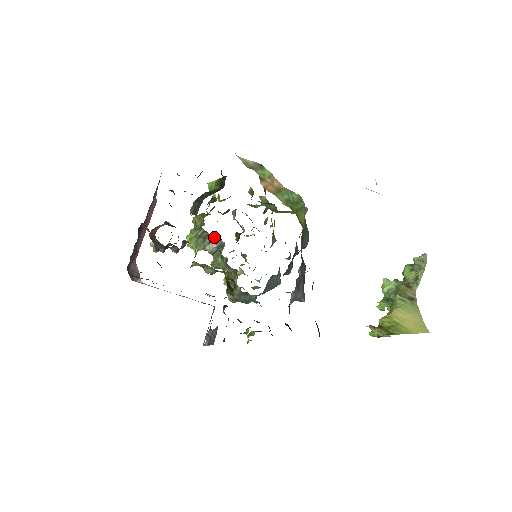
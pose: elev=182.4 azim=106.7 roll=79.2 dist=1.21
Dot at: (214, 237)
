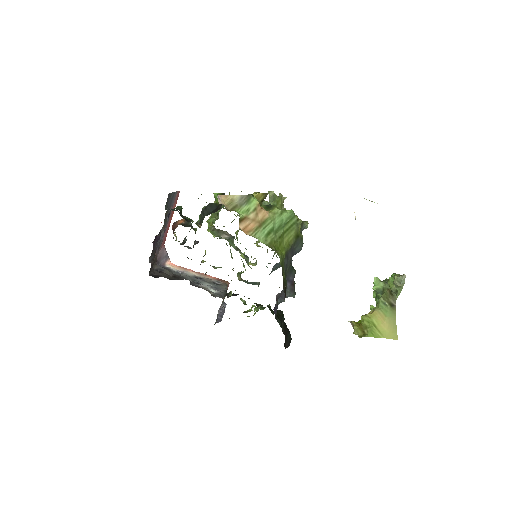
Dot at: (225, 232)
